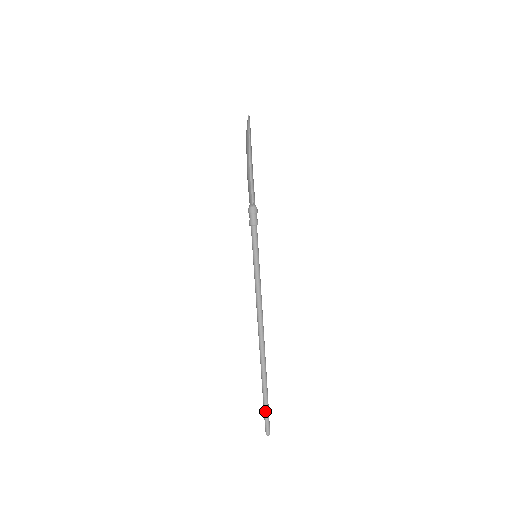
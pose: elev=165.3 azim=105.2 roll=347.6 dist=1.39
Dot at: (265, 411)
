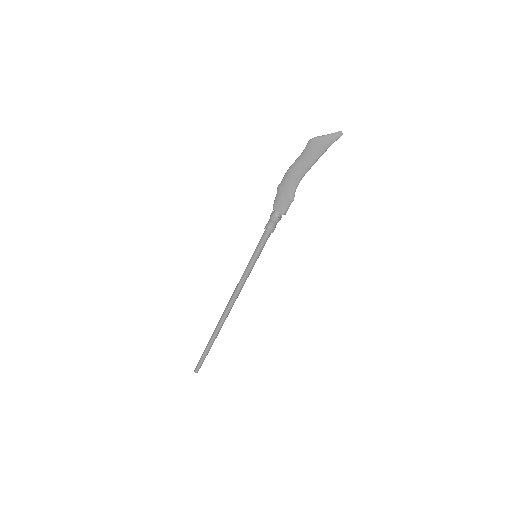
Dot at: (203, 361)
